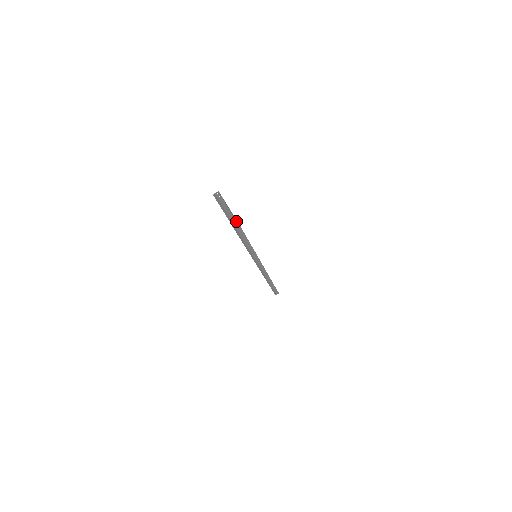
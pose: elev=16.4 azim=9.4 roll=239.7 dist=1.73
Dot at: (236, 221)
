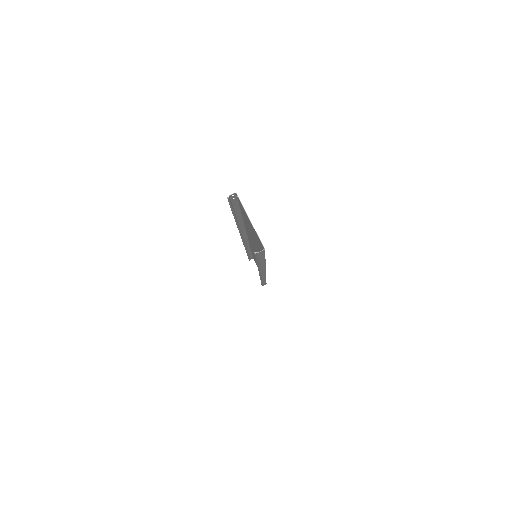
Dot at: (248, 227)
